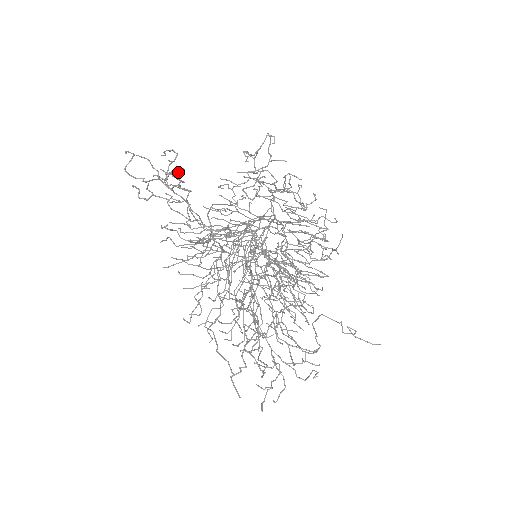
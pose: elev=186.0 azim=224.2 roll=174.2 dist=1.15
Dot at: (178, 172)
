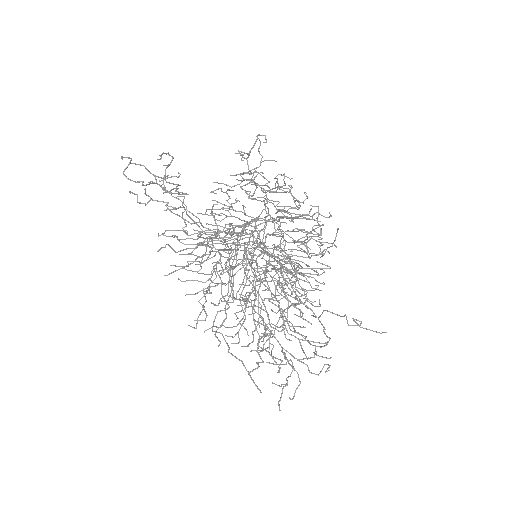
Dot at: (174, 176)
